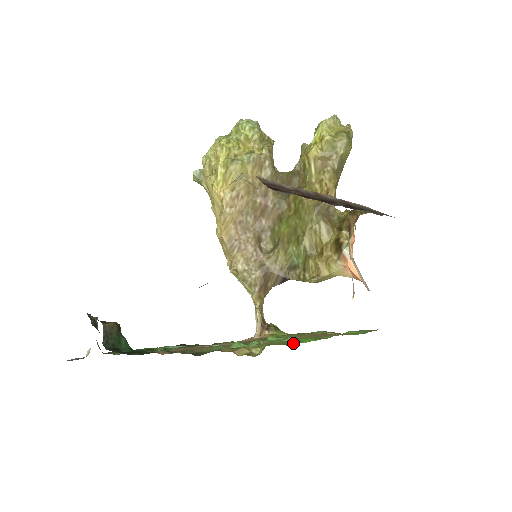
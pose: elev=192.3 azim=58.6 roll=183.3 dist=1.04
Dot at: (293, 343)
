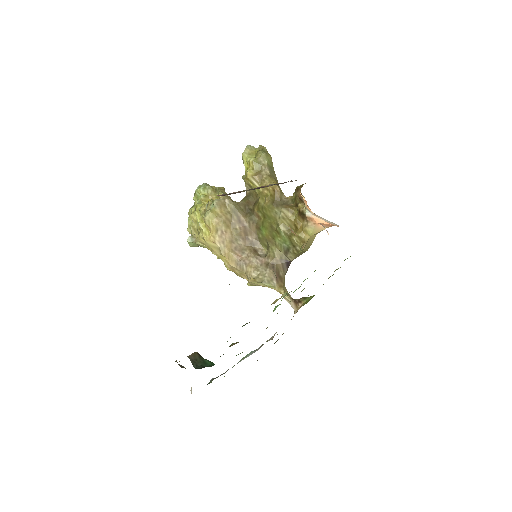
Dot at: occluded
